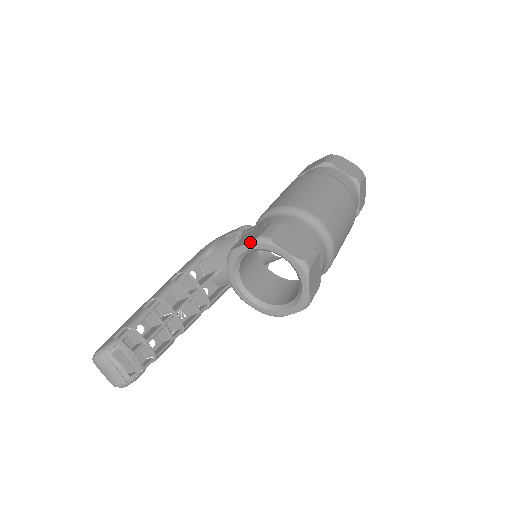
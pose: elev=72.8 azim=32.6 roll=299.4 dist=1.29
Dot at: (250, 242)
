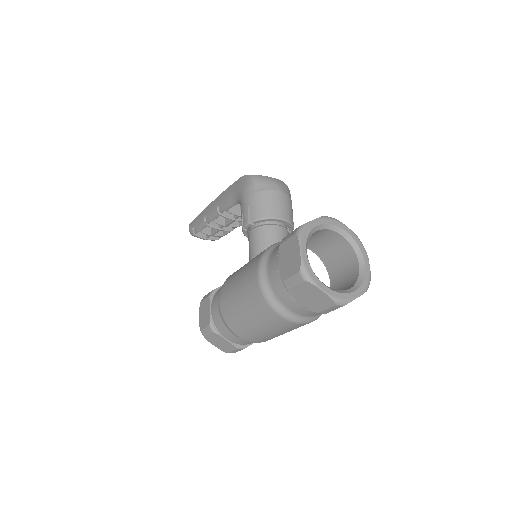
Dot at: (199, 324)
